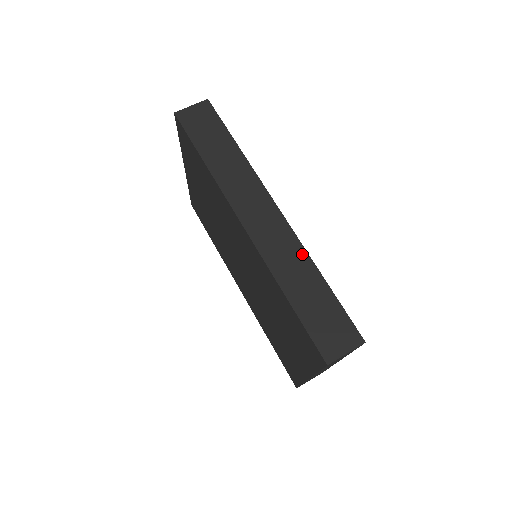
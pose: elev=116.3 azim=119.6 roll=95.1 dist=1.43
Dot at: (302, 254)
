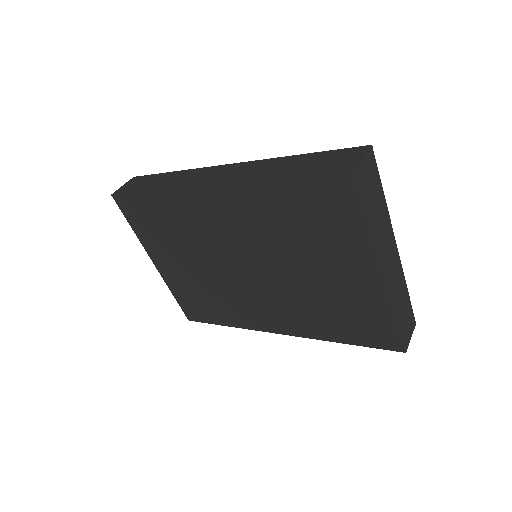
Dot at: (269, 161)
